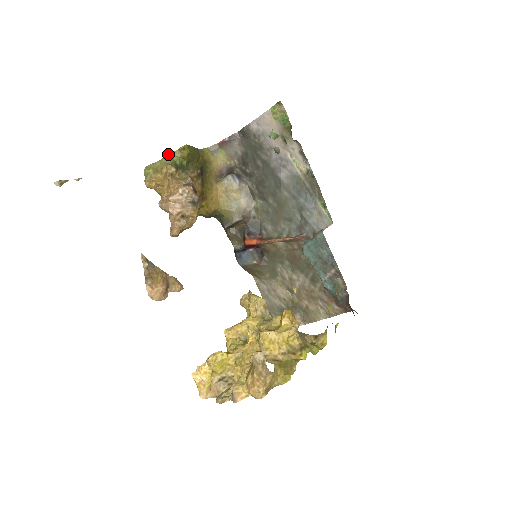
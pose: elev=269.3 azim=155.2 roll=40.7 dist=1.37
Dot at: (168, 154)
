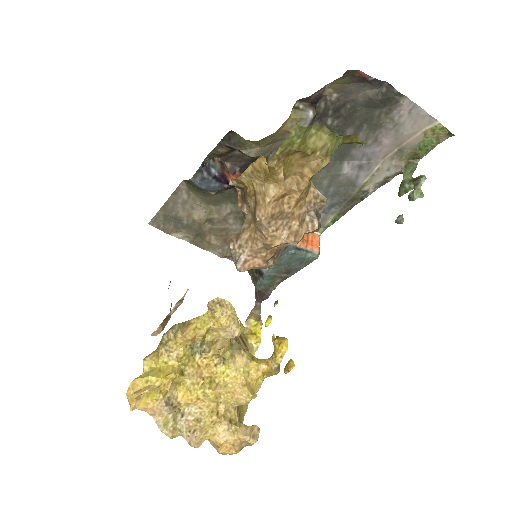
Dot at: occluded
